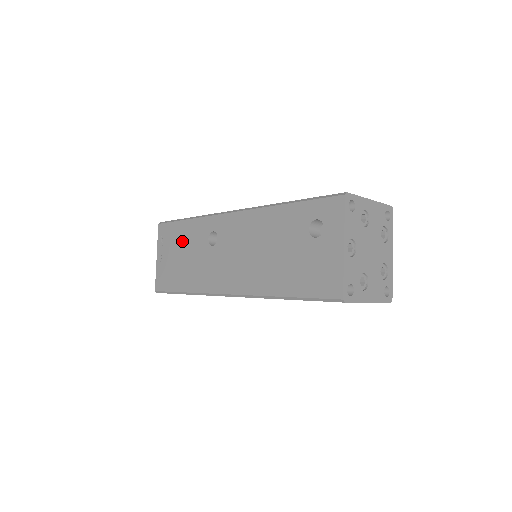
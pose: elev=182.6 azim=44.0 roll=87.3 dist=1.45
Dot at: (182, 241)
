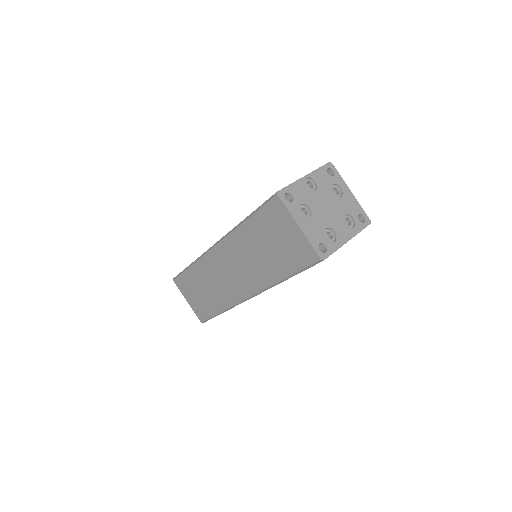
Dot at: occluded
